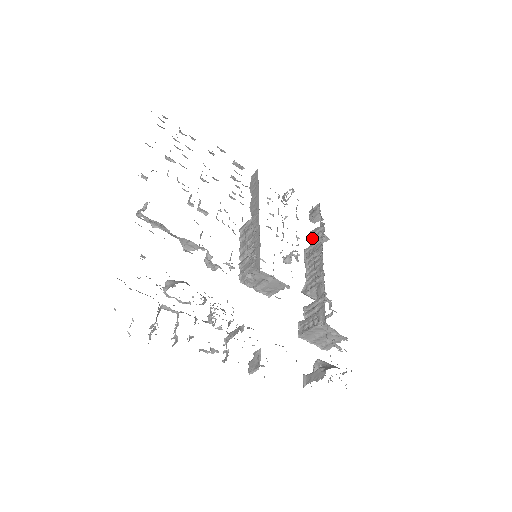
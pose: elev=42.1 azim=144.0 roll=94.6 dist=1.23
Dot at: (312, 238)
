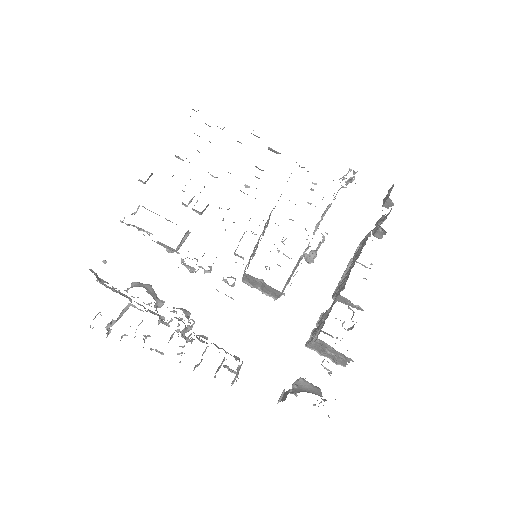
Dot at: occluded
